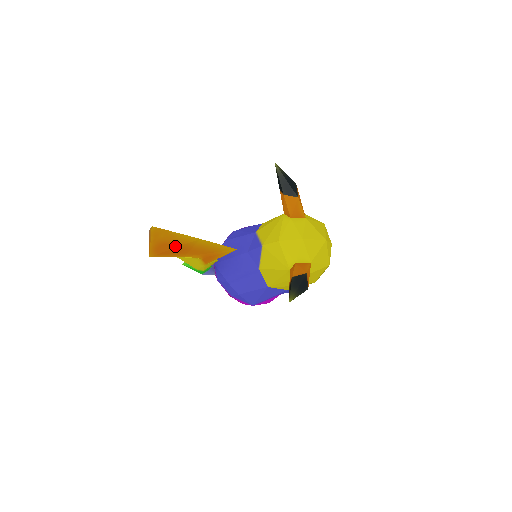
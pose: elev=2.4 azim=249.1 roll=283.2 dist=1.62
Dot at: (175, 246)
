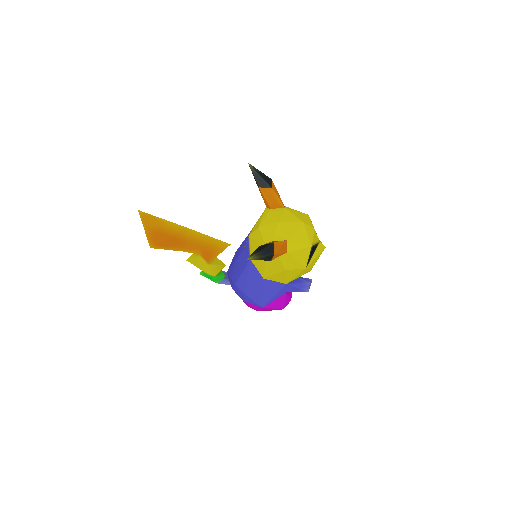
Dot at: (168, 236)
